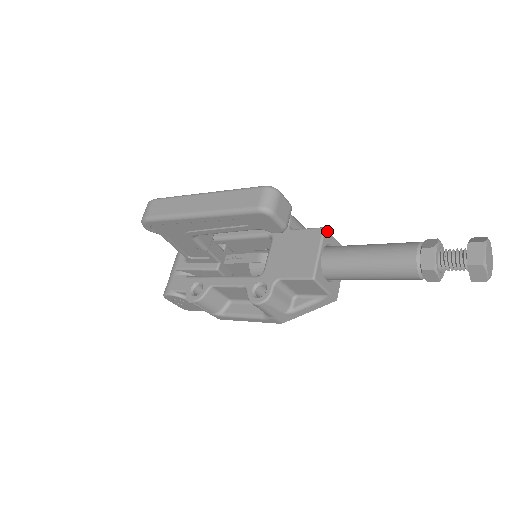
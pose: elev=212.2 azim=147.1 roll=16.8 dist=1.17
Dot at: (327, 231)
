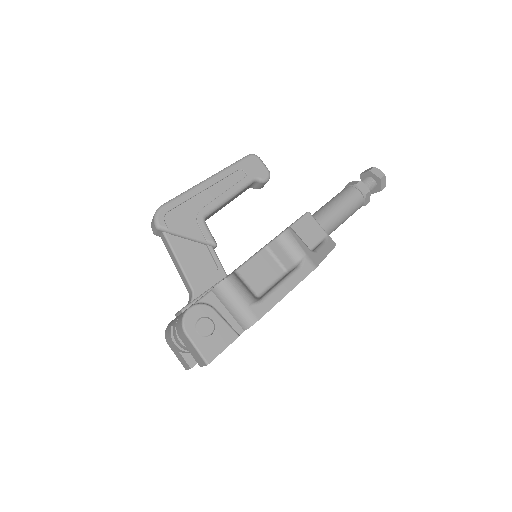
Dot at: occluded
